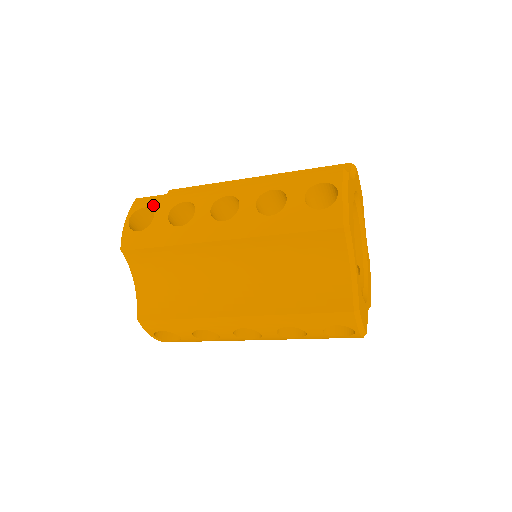
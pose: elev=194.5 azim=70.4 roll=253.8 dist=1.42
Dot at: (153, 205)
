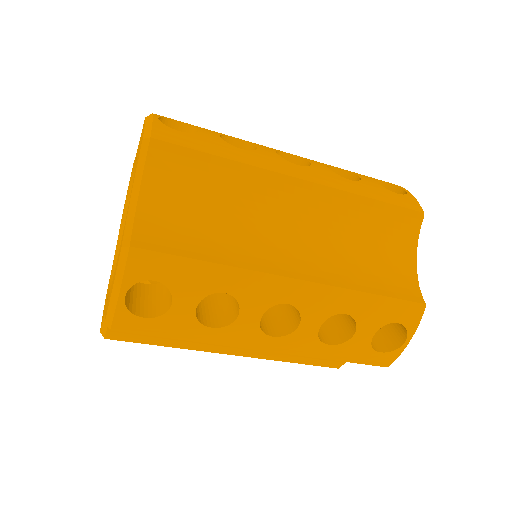
Dot at: (190, 124)
